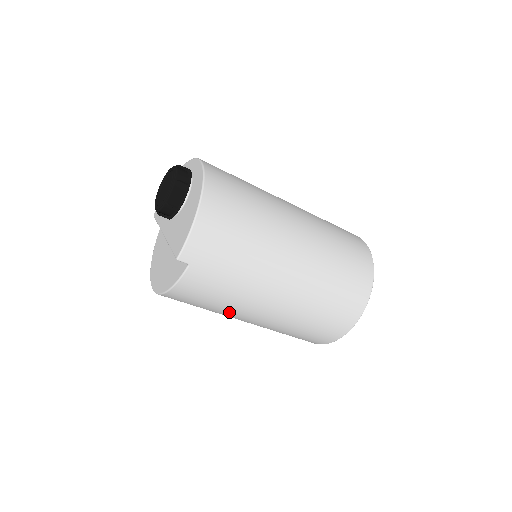
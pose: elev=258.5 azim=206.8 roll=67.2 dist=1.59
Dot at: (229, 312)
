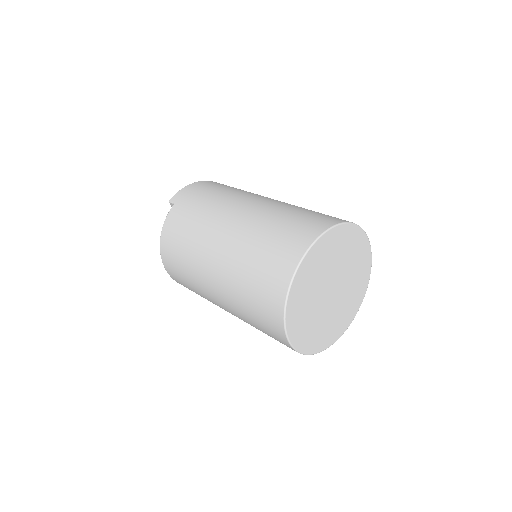
Dot at: (195, 257)
